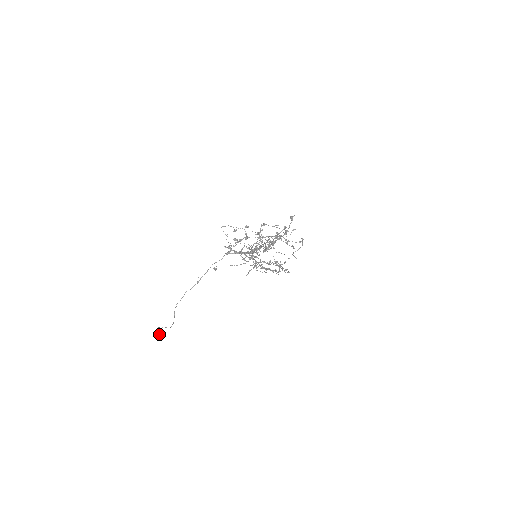
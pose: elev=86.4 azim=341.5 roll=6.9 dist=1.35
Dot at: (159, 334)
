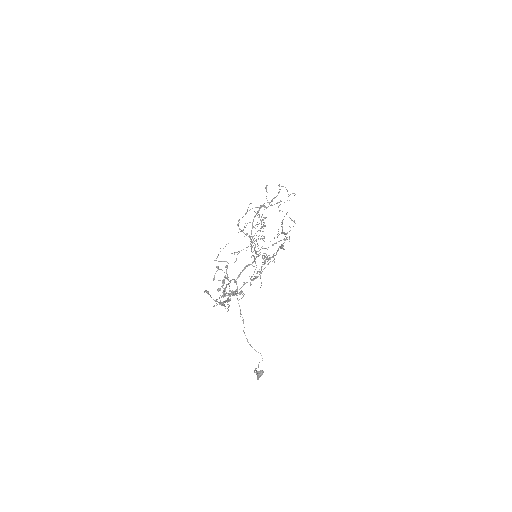
Dot at: (259, 376)
